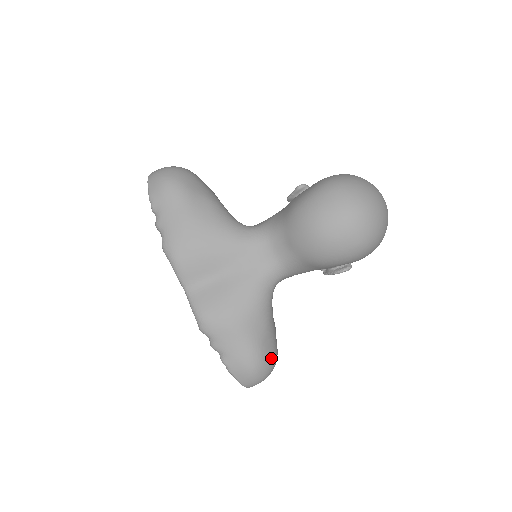
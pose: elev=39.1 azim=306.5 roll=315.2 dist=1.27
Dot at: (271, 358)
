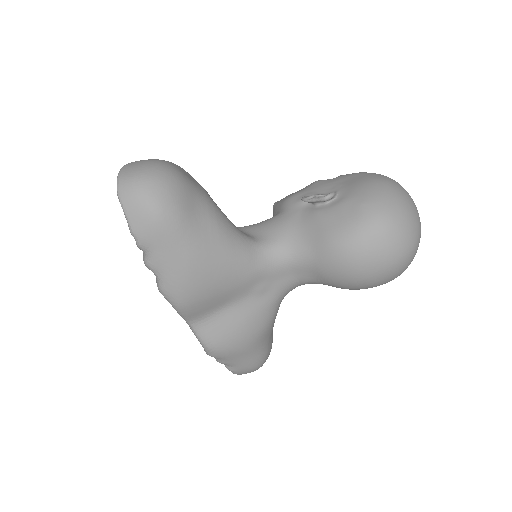
Dot at: occluded
